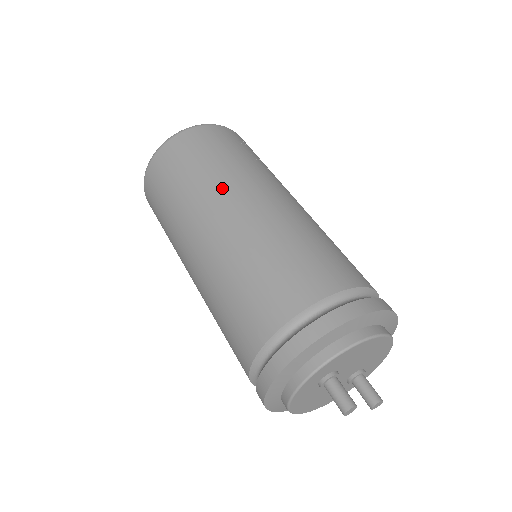
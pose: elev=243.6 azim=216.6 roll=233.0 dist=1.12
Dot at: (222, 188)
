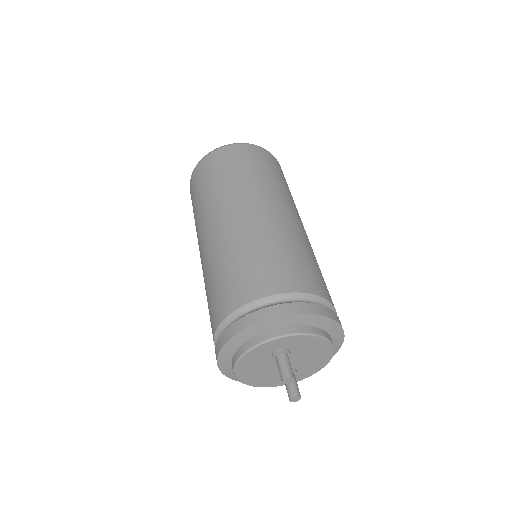
Dot at: (271, 193)
